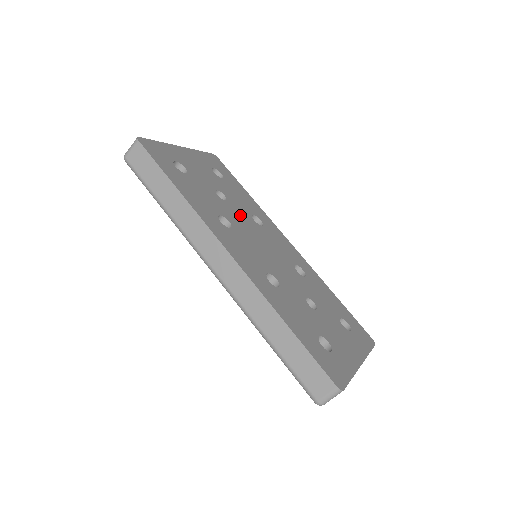
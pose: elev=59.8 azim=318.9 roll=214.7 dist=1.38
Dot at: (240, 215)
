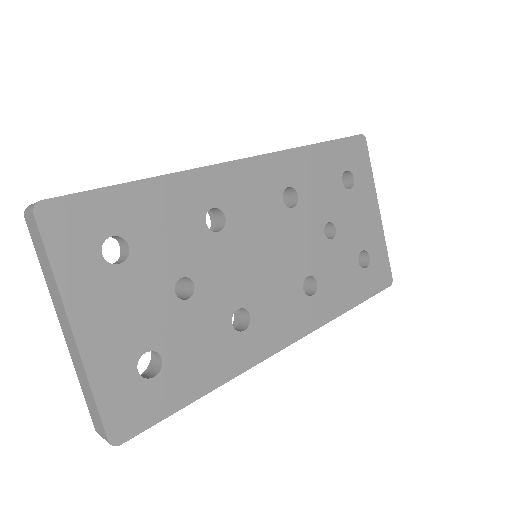
Dot at: (218, 267)
